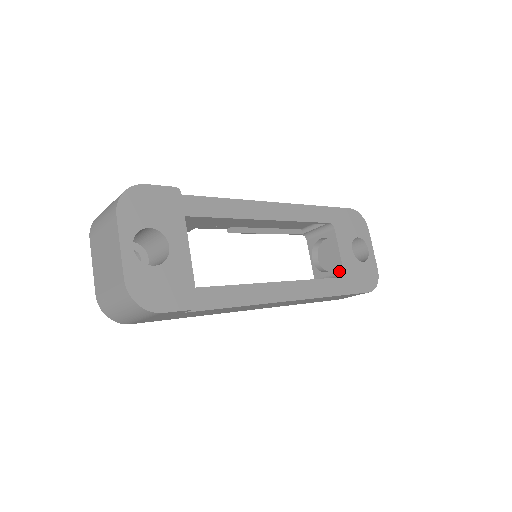
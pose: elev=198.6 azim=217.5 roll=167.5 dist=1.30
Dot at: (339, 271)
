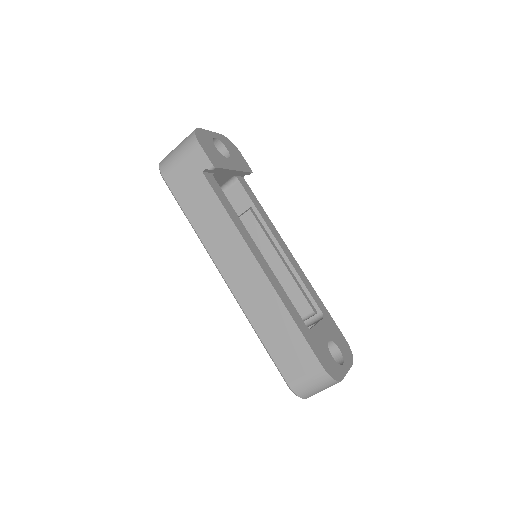
Dot at: occluded
